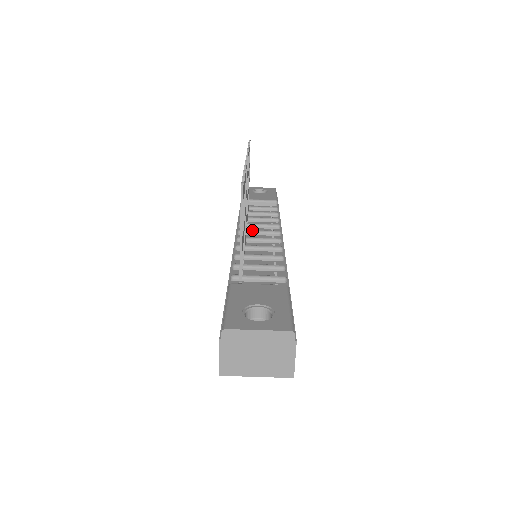
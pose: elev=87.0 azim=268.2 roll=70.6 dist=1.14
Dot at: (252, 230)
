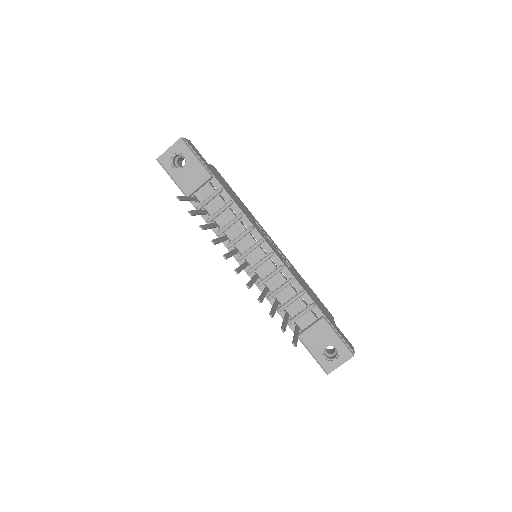
Dot at: (246, 254)
